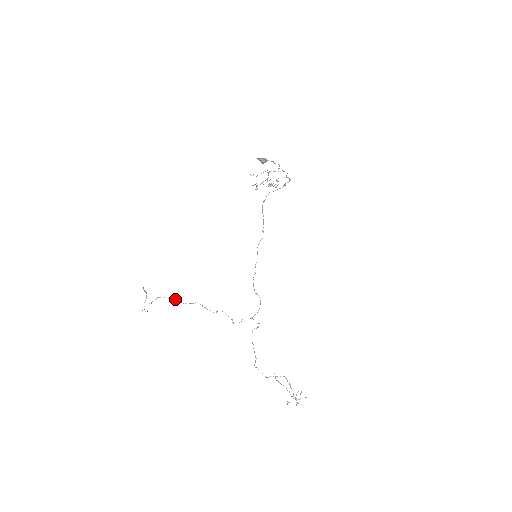
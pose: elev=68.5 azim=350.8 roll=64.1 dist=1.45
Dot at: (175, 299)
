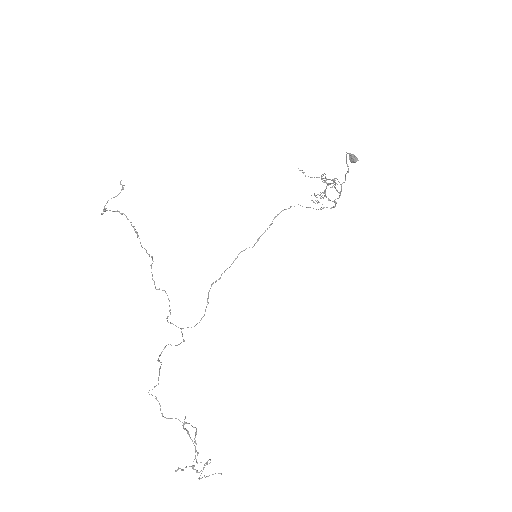
Dot at: occluded
